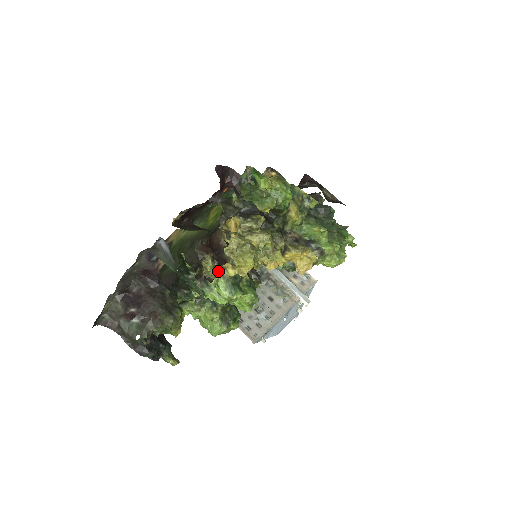
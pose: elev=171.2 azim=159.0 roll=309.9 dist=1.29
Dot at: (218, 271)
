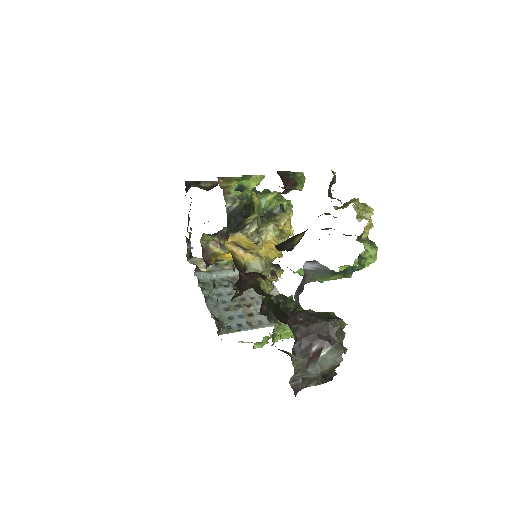
Dot at: (360, 240)
